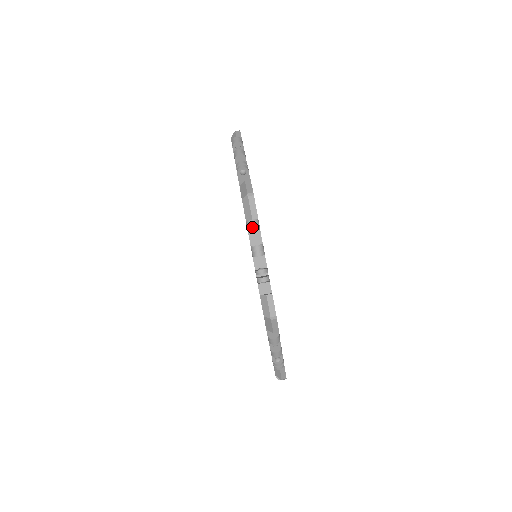
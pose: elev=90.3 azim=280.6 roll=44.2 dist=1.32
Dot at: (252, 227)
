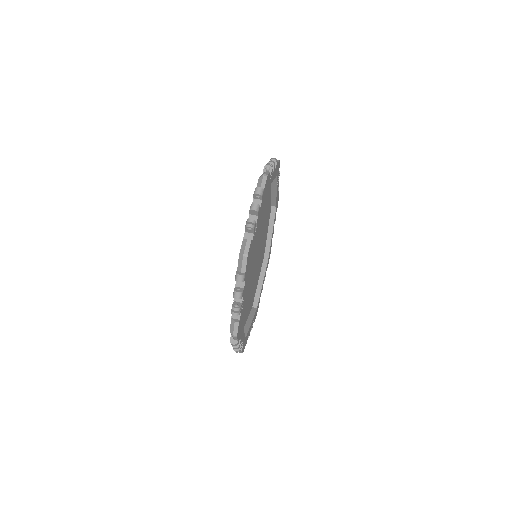
Dot at: (238, 279)
